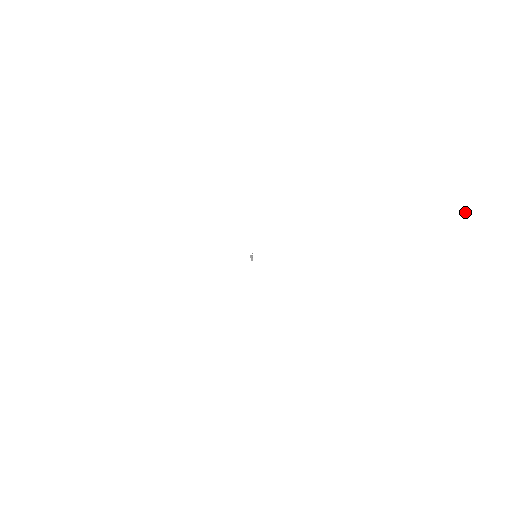
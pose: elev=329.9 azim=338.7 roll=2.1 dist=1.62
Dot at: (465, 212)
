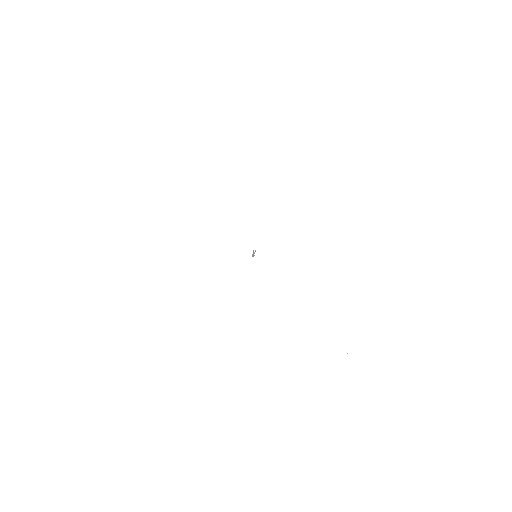
Dot at: (347, 353)
